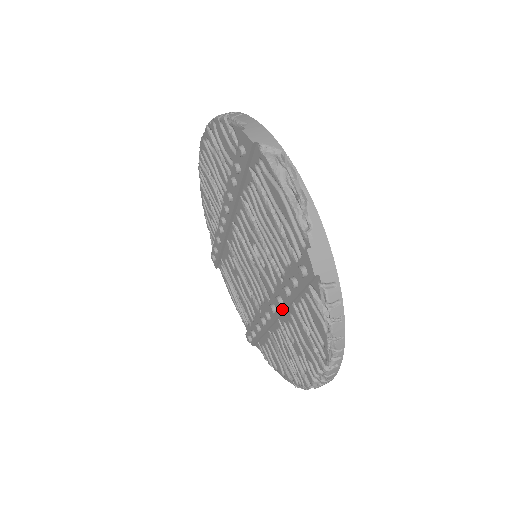
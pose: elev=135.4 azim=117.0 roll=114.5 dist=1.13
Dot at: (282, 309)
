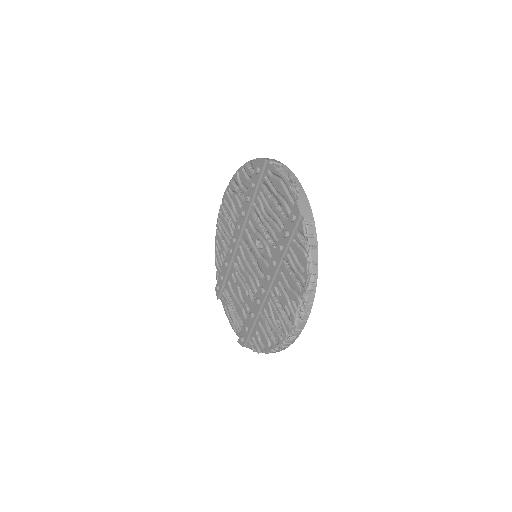
Dot at: (275, 270)
